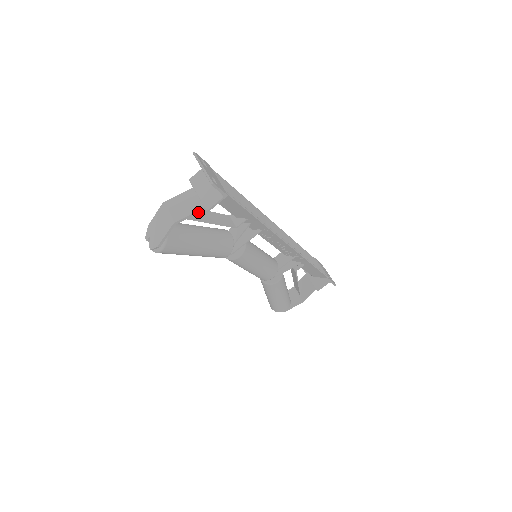
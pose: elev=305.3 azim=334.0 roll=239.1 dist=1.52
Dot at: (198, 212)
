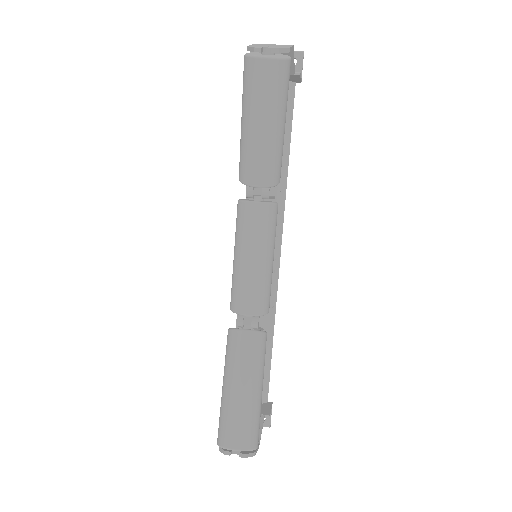
Dot at: (294, 68)
